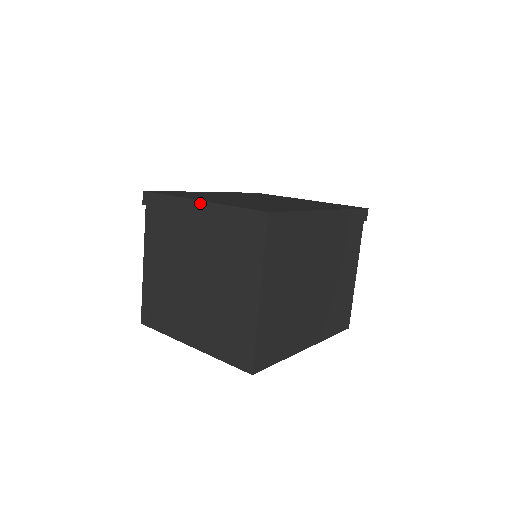
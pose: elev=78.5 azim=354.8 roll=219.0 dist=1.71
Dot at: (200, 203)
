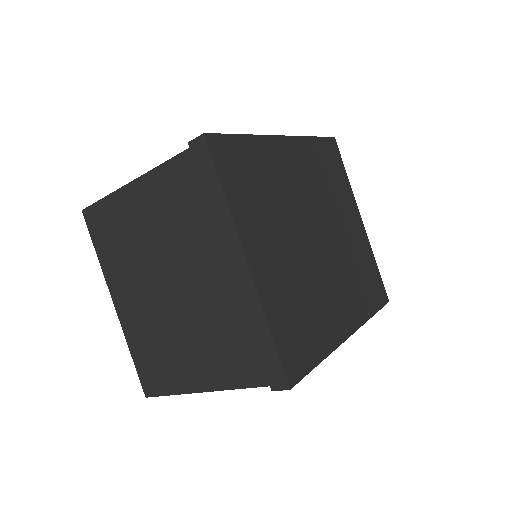
Dot at: (246, 268)
